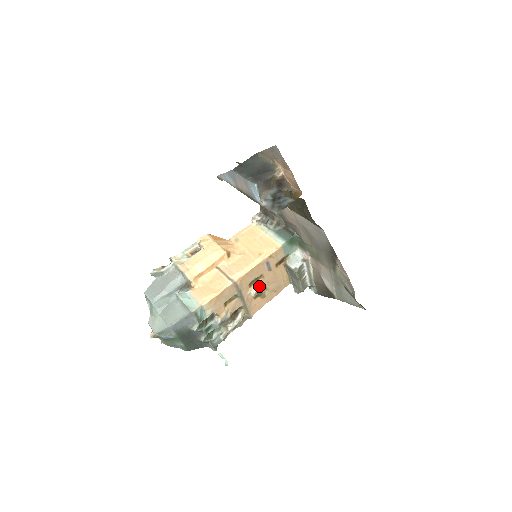
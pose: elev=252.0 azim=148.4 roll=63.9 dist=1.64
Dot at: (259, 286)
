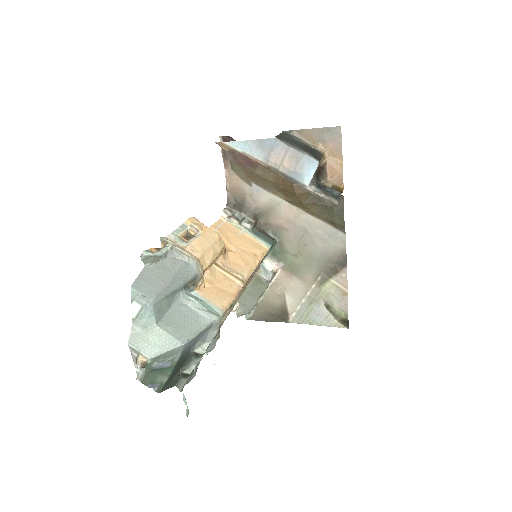
Dot at: occluded
